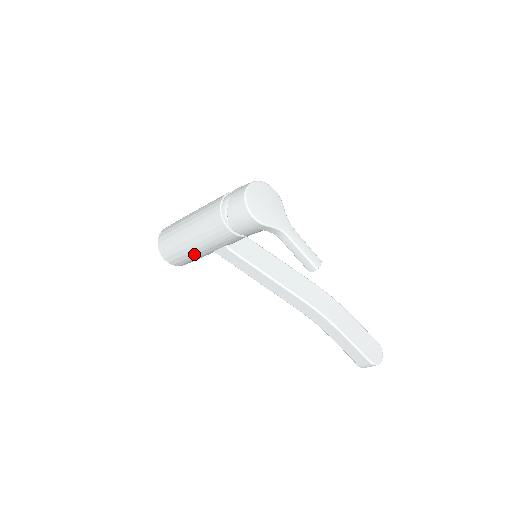
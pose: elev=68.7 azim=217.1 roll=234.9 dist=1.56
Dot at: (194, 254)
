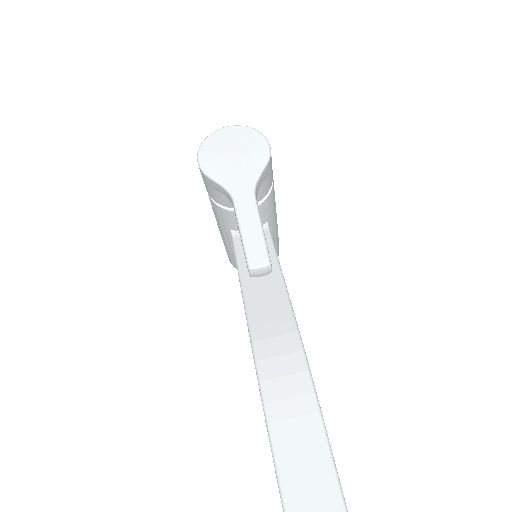
Dot at: (226, 245)
